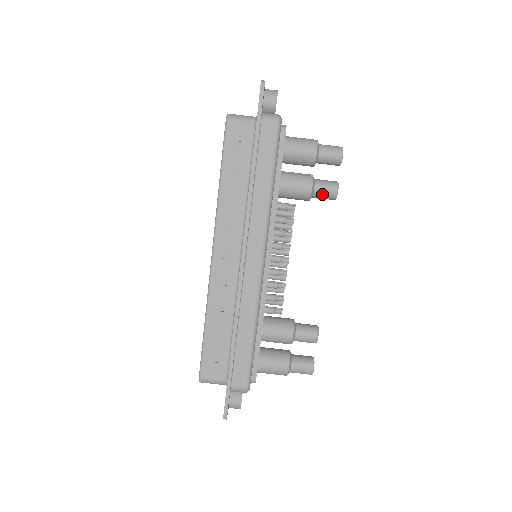
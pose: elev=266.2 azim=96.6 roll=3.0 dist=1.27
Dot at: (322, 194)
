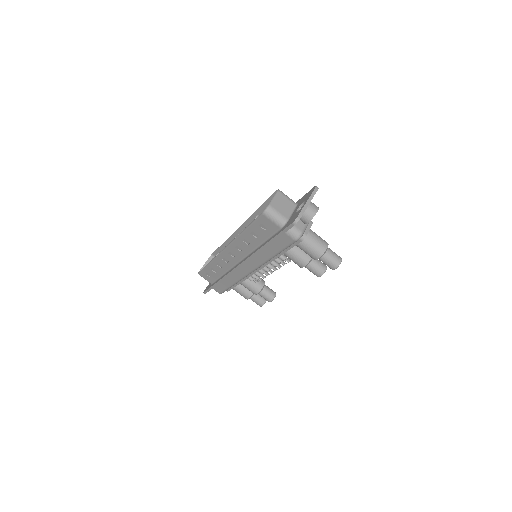
Dot at: (310, 270)
